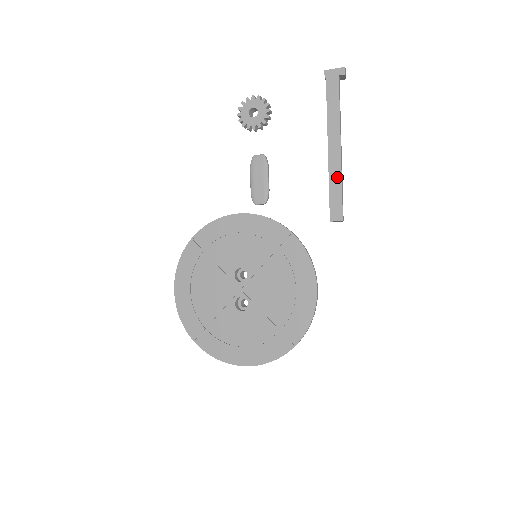
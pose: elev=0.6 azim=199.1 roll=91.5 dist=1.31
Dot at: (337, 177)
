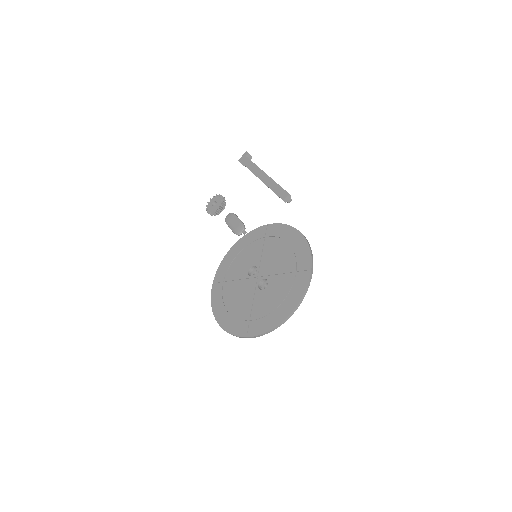
Dot at: (273, 183)
